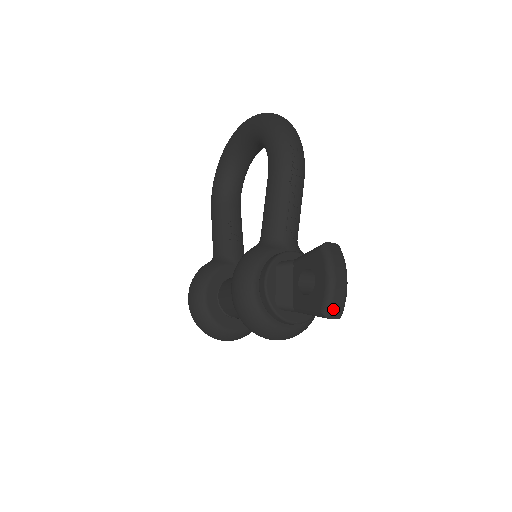
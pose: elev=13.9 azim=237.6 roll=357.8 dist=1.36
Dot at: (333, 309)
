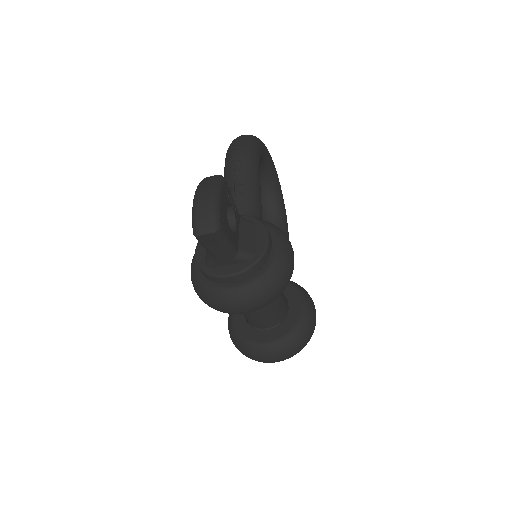
Dot at: (199, 224)
